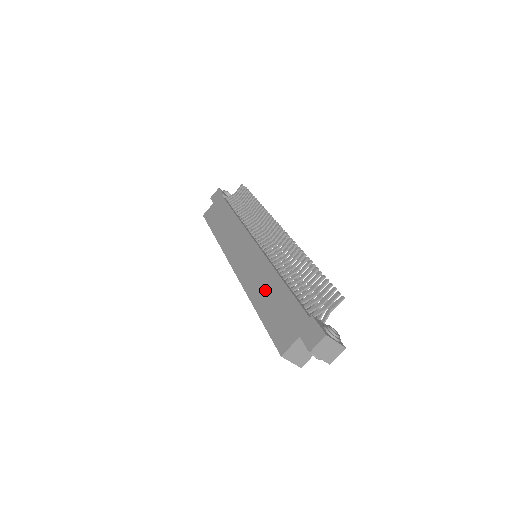
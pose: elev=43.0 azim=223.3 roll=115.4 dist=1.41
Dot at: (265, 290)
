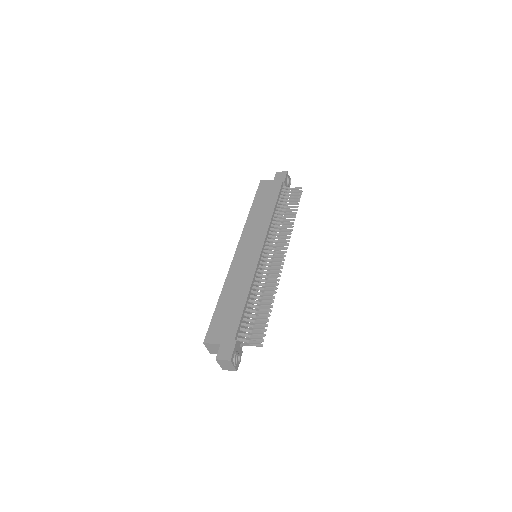
Dot at: (235, 292)
